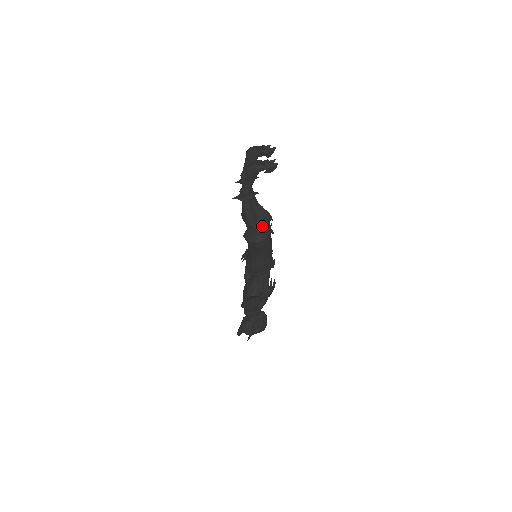
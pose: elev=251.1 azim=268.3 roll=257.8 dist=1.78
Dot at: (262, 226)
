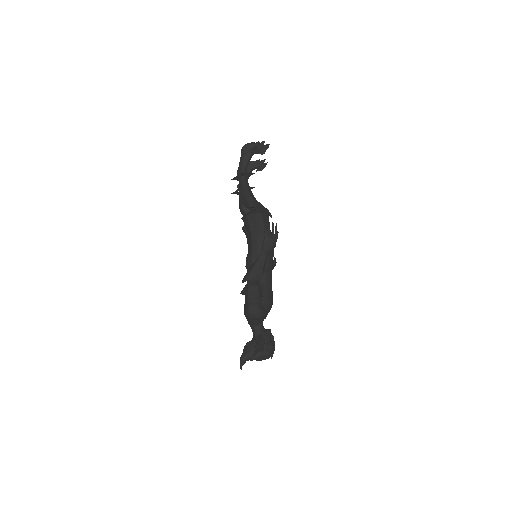
Dot at: (260, 205)
